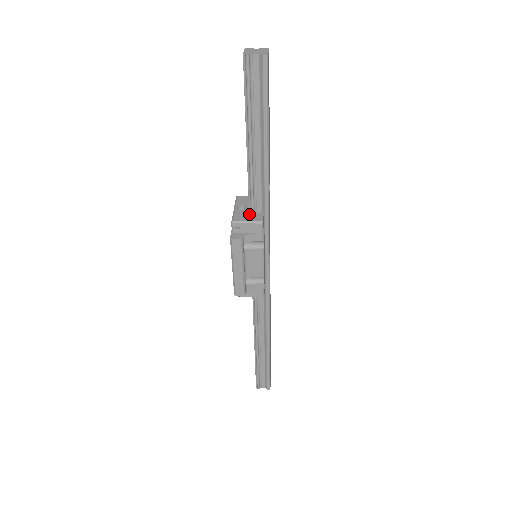
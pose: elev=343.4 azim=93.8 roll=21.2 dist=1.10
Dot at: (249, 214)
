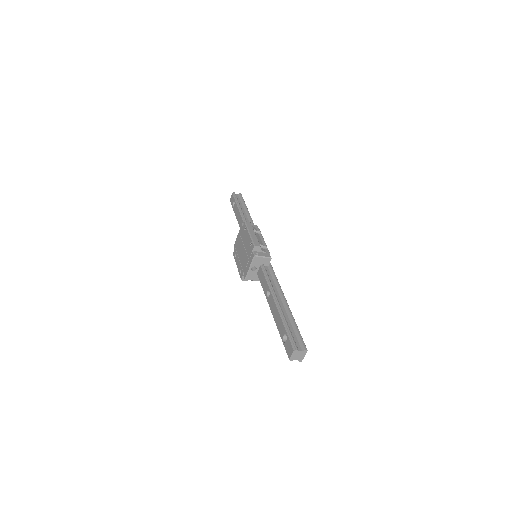
Dot at: occluded
